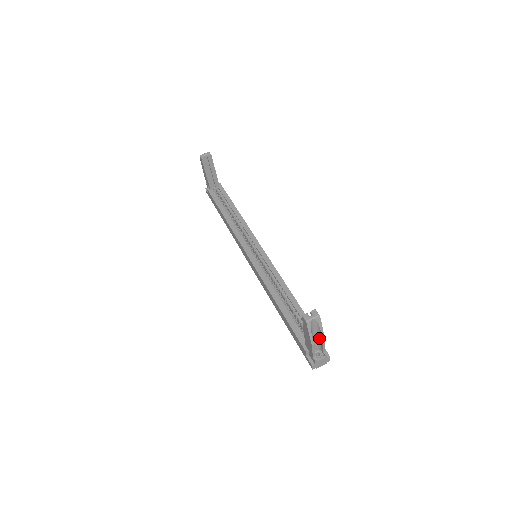
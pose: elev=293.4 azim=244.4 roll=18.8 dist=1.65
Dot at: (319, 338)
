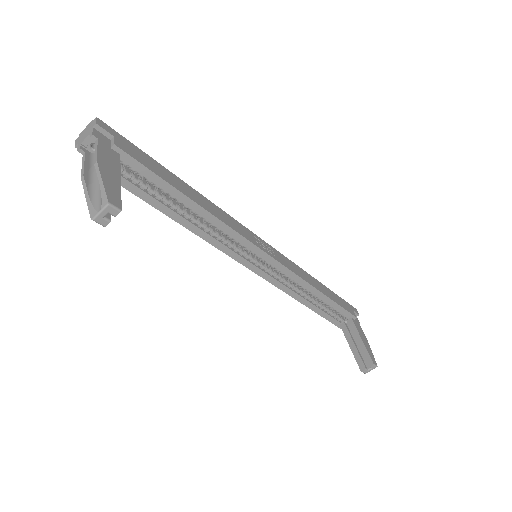
Dot at: occluded
